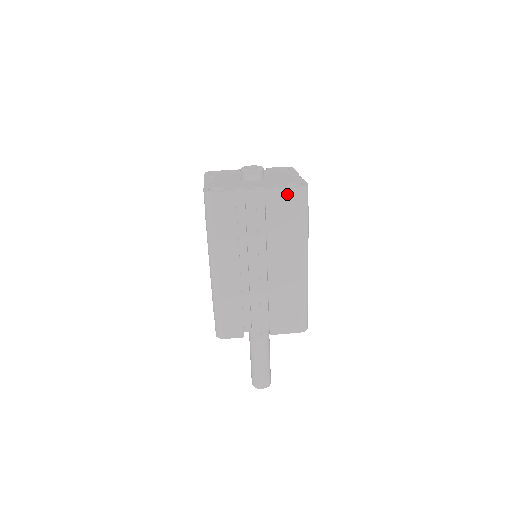
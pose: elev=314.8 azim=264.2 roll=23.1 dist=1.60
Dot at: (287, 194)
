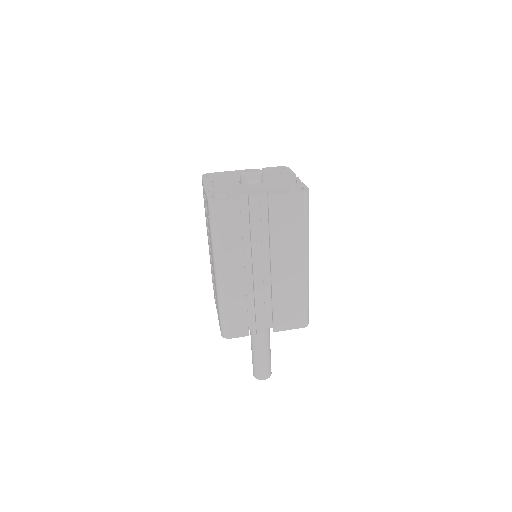
Dot at: (289, 199)
